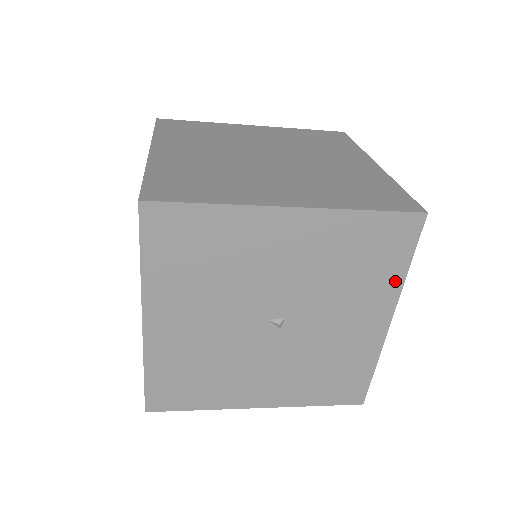
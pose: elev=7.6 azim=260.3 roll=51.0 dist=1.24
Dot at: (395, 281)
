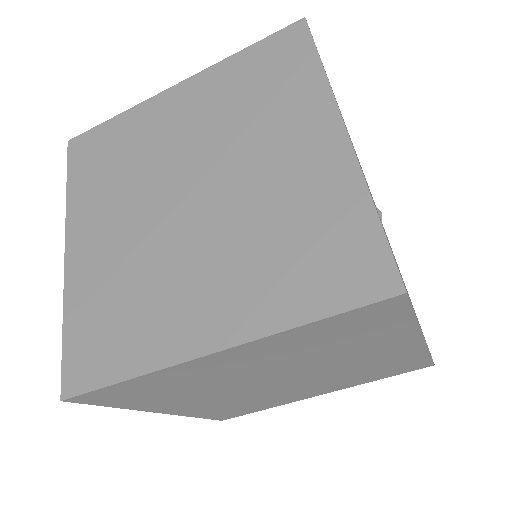
Dot at: occluded
